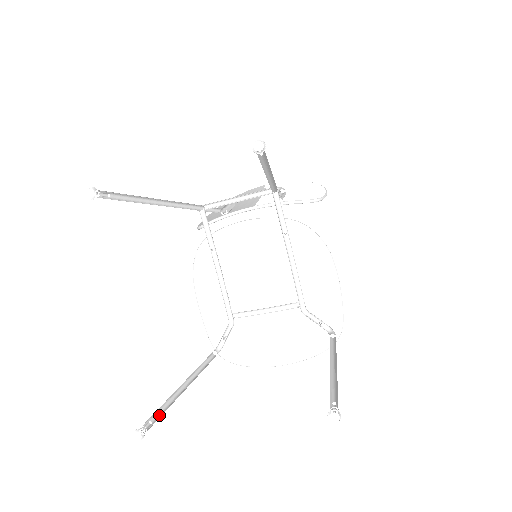
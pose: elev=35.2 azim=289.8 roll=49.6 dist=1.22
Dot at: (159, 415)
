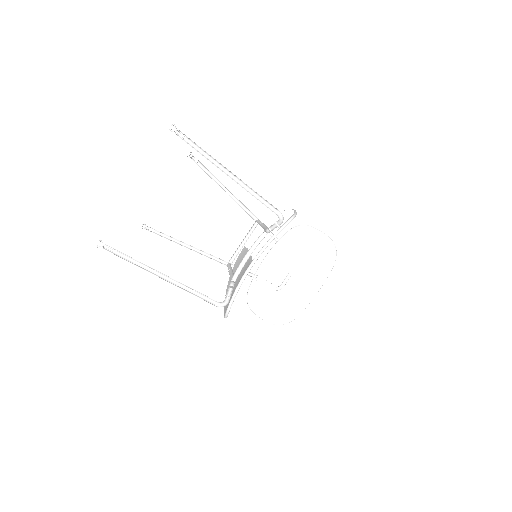
Dot at: (123, 257)
